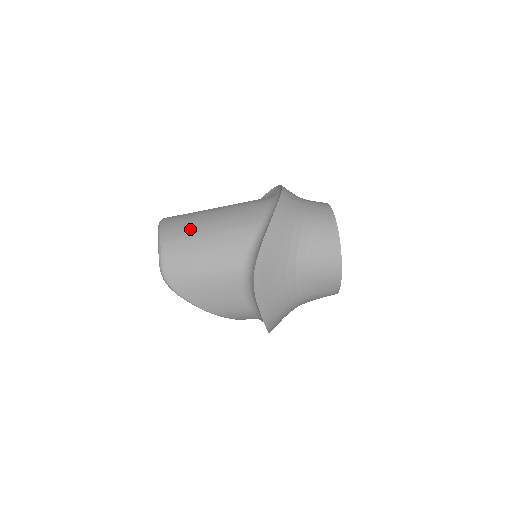
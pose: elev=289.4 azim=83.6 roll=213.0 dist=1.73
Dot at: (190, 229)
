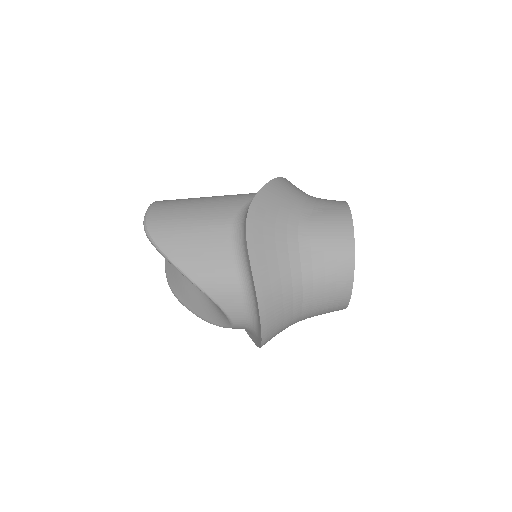
Dot at: occluded
